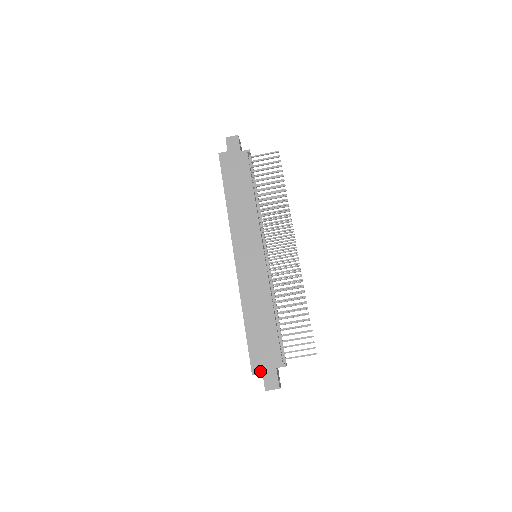
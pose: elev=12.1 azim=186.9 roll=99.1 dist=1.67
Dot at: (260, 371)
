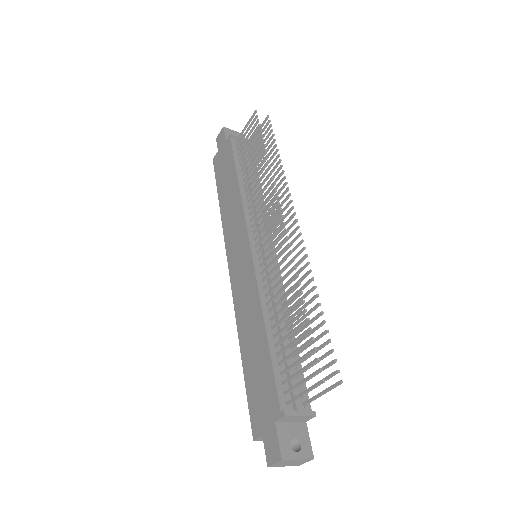
Dot at: (260, 431)
